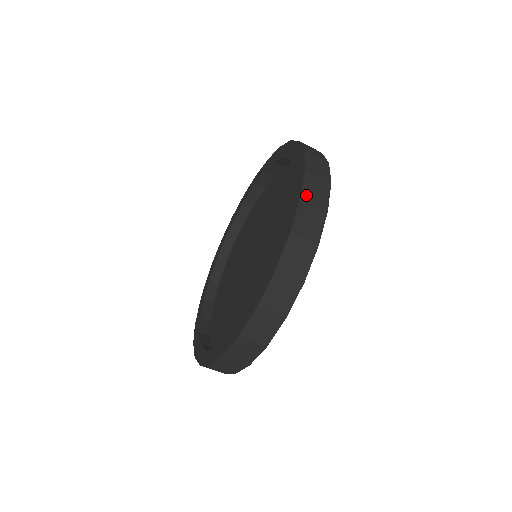
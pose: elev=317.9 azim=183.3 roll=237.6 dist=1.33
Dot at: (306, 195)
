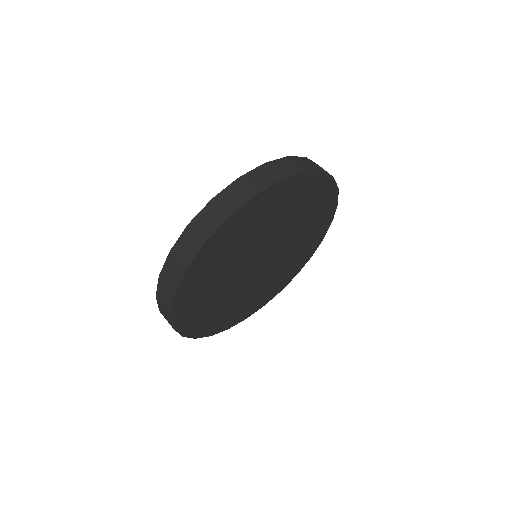
Dot at: (194, 224)
